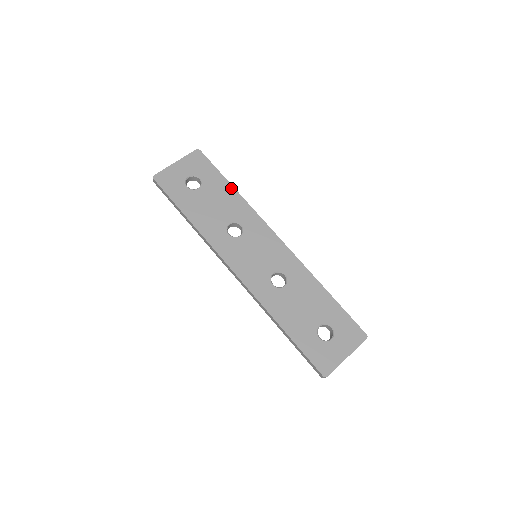
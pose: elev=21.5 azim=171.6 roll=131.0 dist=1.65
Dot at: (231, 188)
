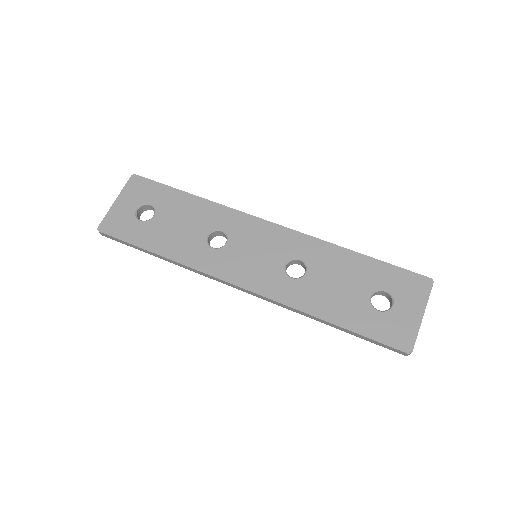
Dot at: (190, 197)
